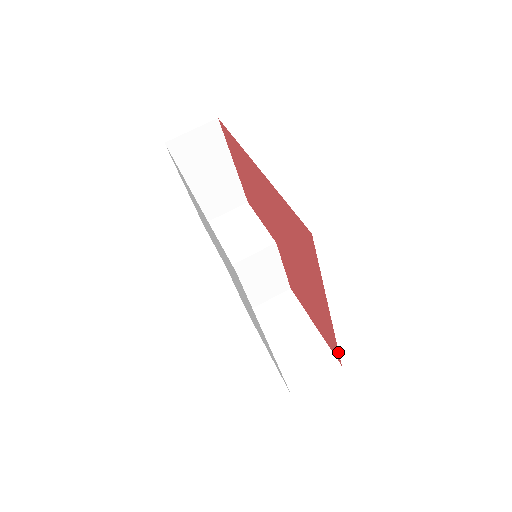
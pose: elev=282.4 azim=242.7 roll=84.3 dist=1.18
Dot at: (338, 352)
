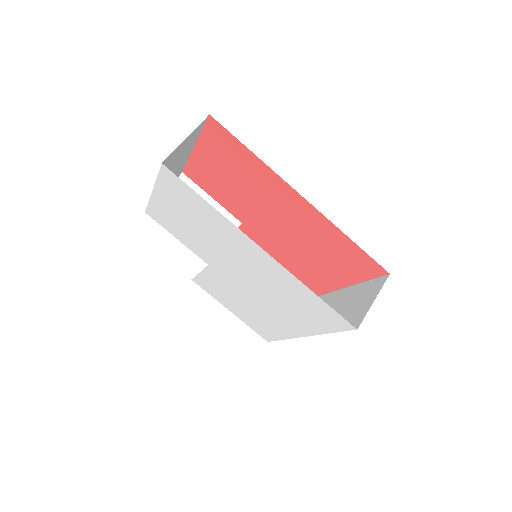
Dot at: occluded
